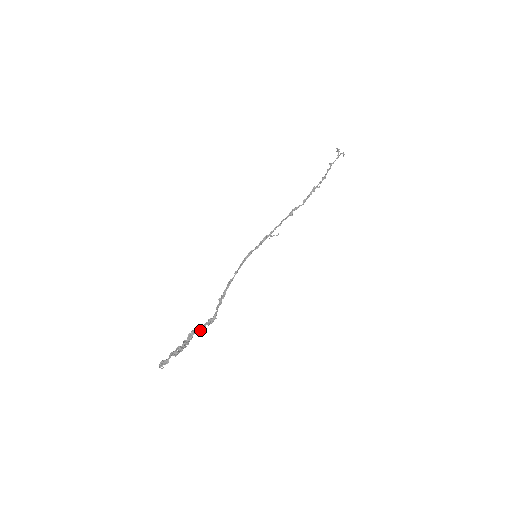
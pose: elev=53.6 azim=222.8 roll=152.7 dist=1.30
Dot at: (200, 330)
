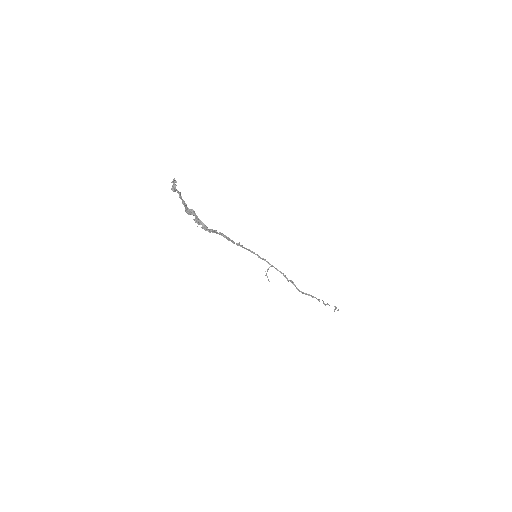
Dot at: (197, 220)
